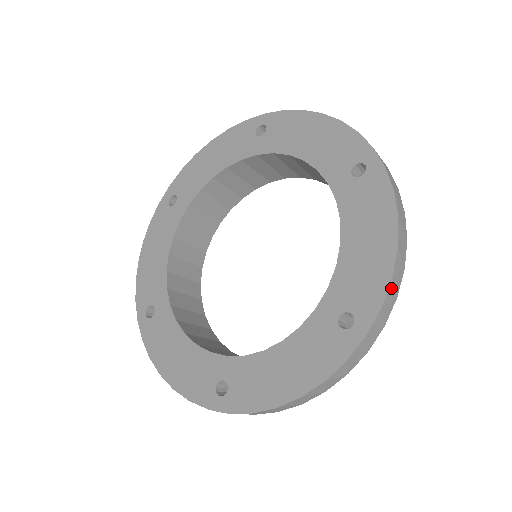
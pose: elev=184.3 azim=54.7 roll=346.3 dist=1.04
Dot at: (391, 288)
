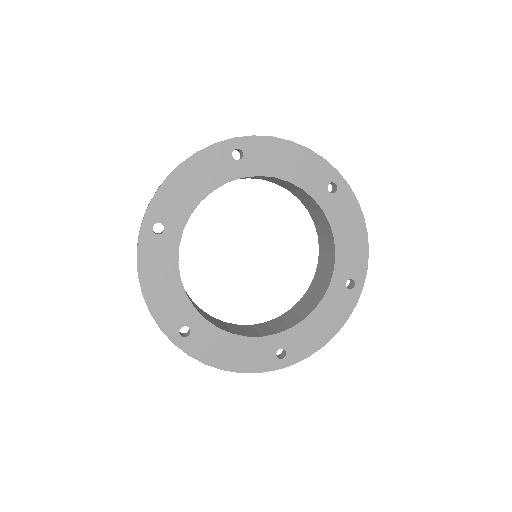
Dot at: (367, 258)
